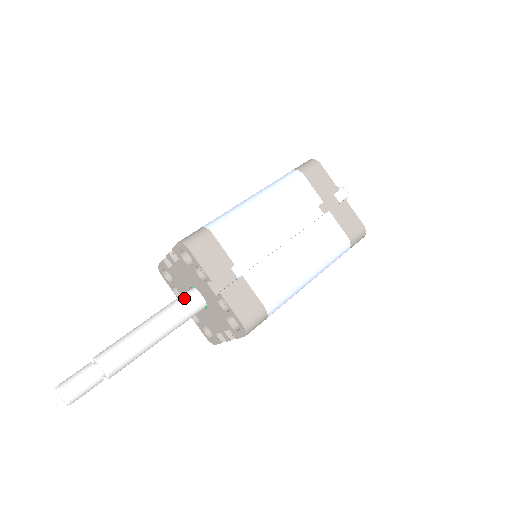
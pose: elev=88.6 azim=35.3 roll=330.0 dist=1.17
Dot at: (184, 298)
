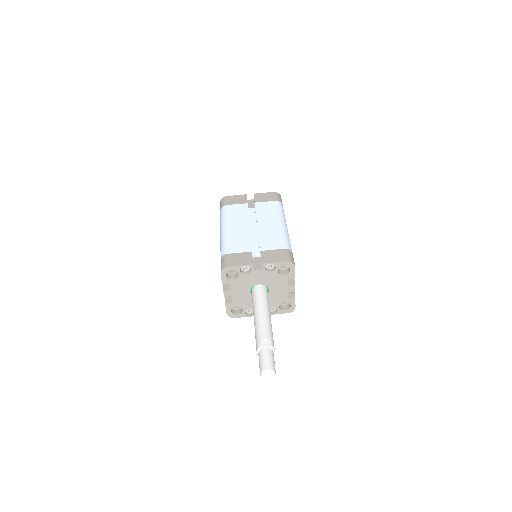
Dot at: (254, 294)
